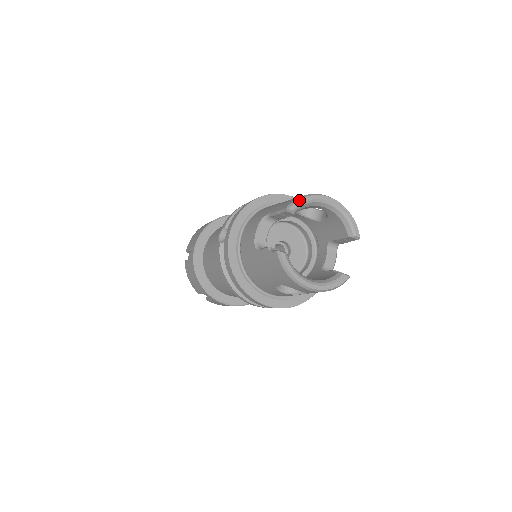
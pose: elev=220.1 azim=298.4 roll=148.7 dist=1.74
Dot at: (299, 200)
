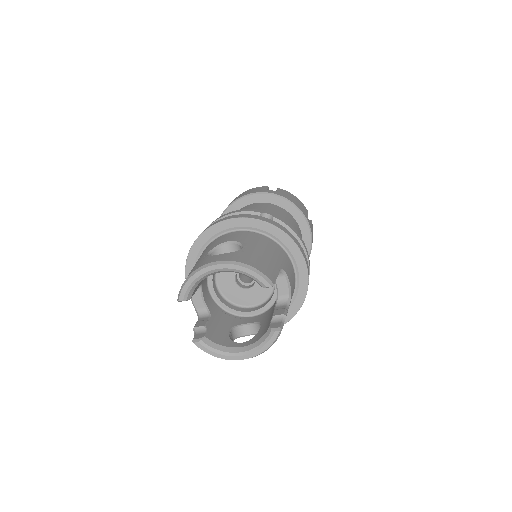
Dot at: (183, 287)
